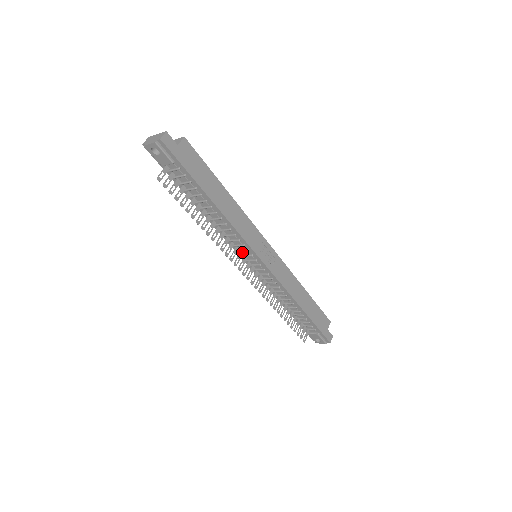
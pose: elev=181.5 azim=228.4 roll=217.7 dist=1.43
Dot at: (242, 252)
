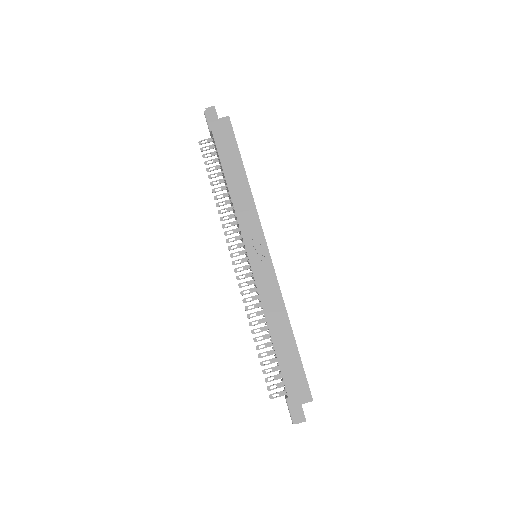
Dot at: occluded
